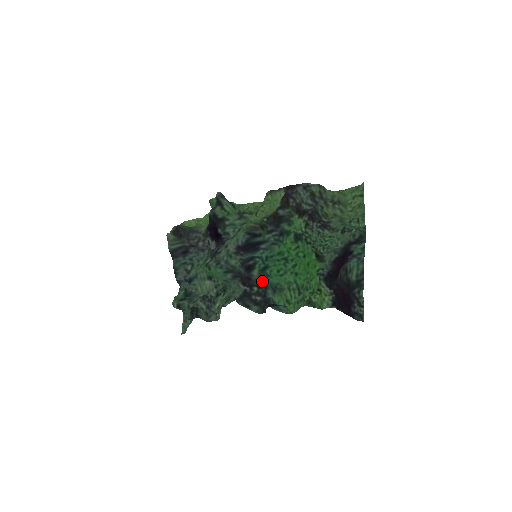
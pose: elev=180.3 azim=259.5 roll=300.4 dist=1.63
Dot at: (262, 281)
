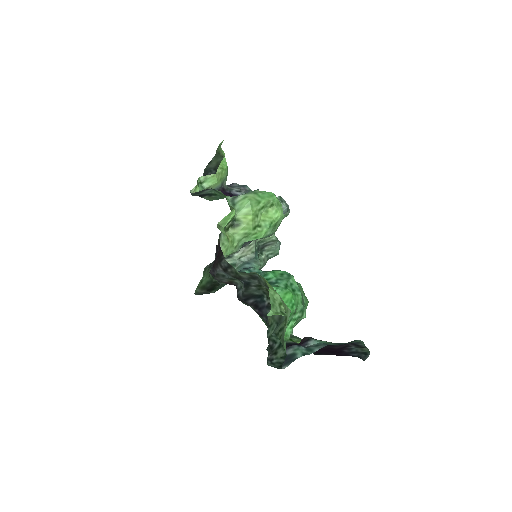
Dot at: occluded
